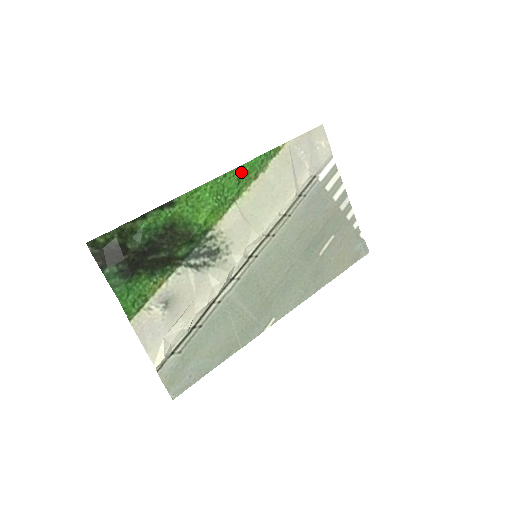
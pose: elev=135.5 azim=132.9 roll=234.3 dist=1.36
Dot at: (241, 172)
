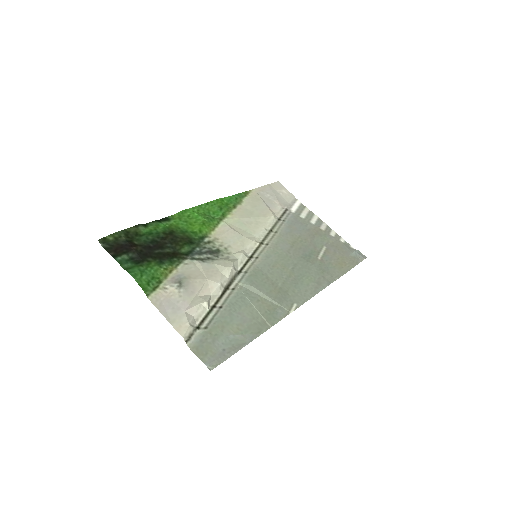
Dot at: (220, 203)
